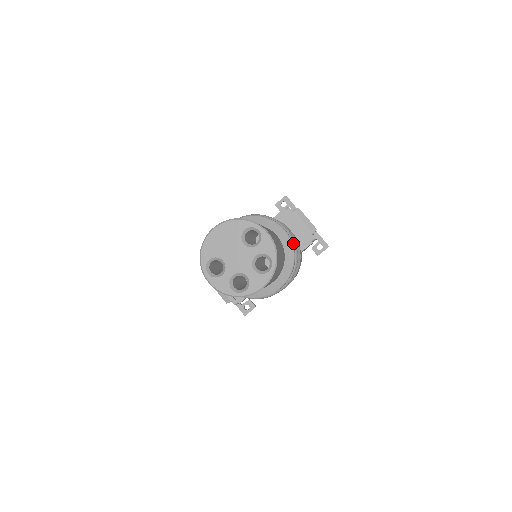
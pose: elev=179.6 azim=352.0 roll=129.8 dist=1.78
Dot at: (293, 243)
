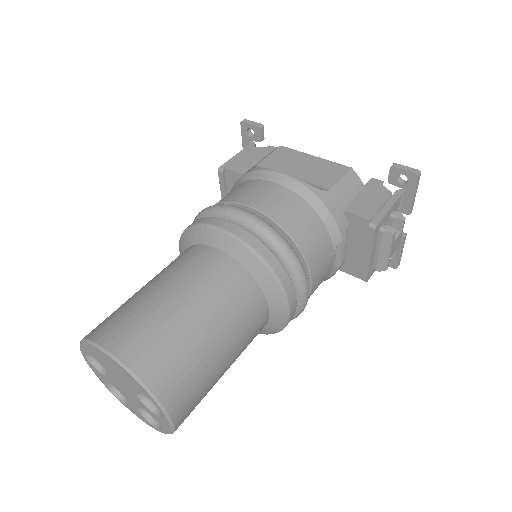
Dot at: (296, 313)
